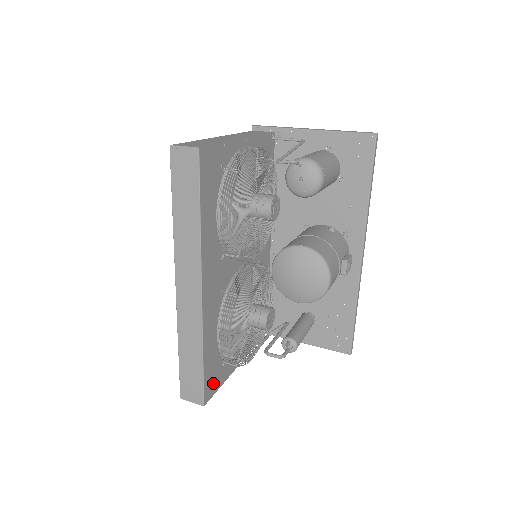
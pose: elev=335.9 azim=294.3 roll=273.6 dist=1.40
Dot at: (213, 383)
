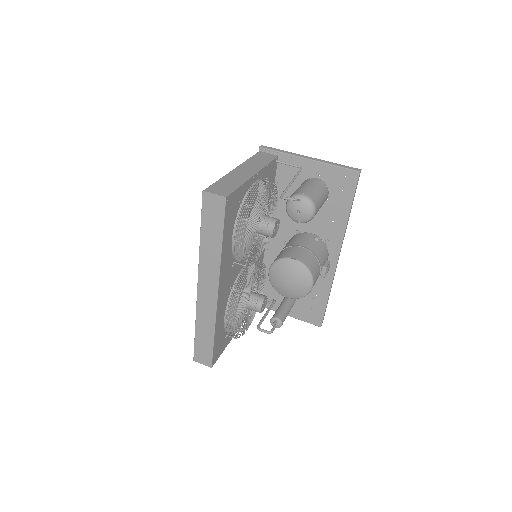
Dot at: (218, 351)
